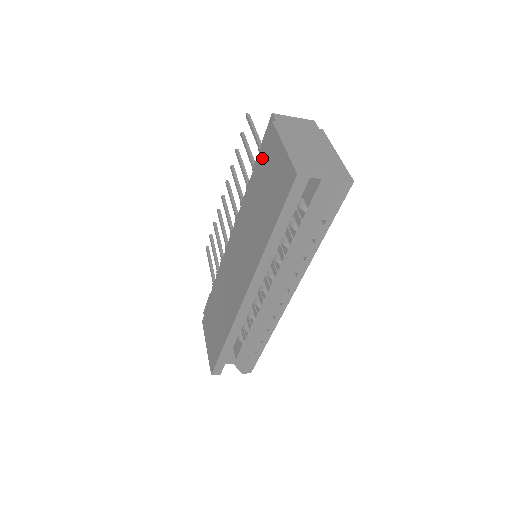
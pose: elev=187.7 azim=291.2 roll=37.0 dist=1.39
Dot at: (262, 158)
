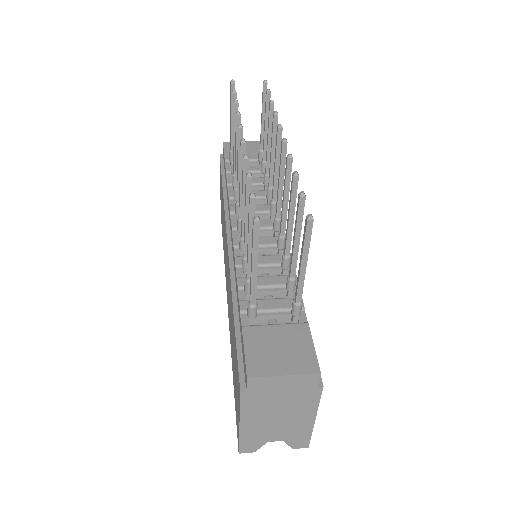
Dot at: (236, 353)
